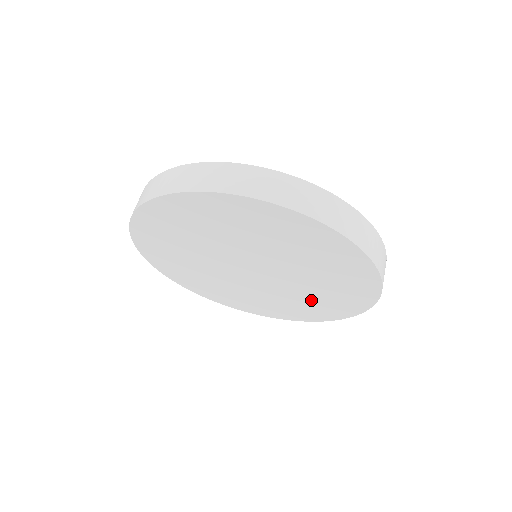
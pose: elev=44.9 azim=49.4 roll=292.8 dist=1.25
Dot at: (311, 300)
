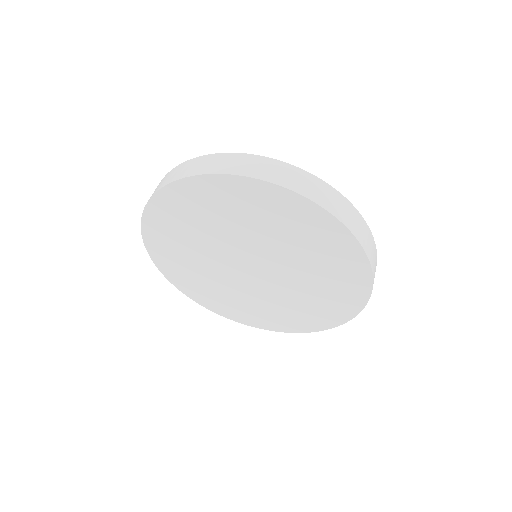
Dot at: (315, 297)
